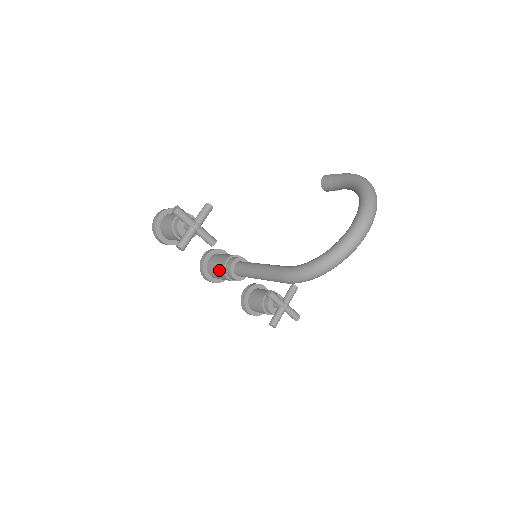
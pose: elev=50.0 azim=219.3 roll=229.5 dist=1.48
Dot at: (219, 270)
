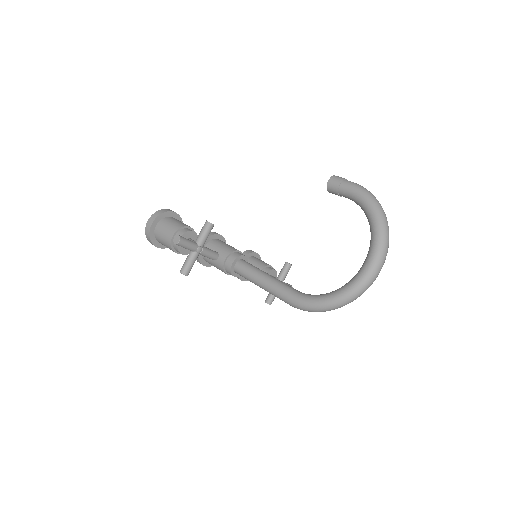
Dot at: (217, 266)
